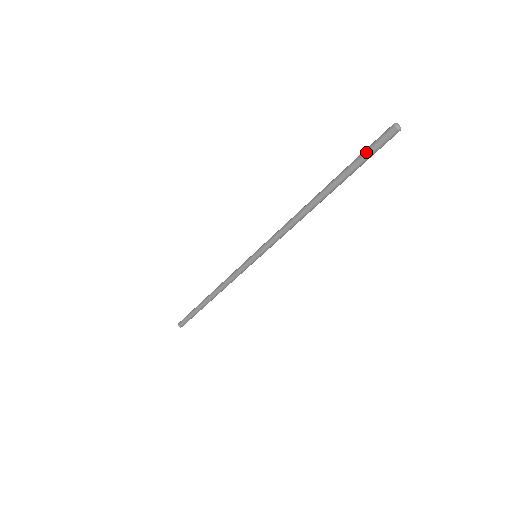
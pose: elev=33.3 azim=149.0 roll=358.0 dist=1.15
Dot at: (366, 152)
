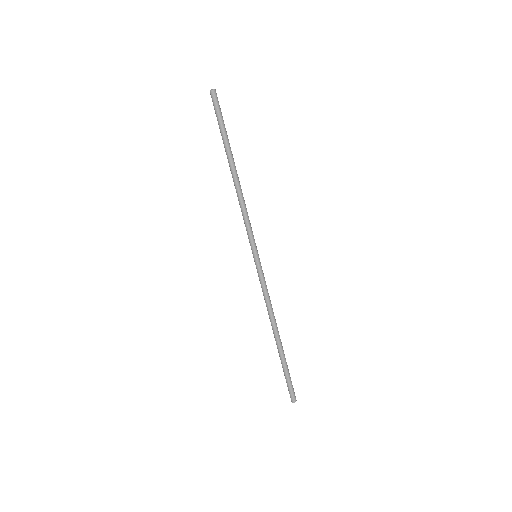
Dot at: occluded
